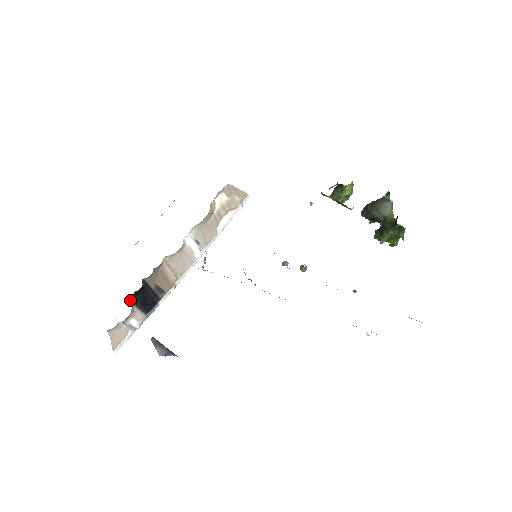
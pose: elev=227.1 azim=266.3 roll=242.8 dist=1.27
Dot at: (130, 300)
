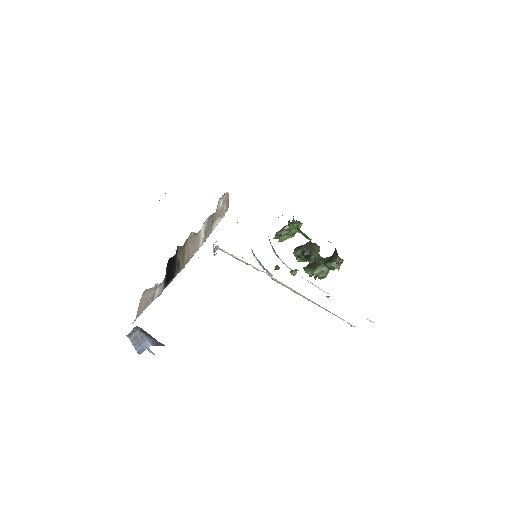
Dot at: (167, 263)
